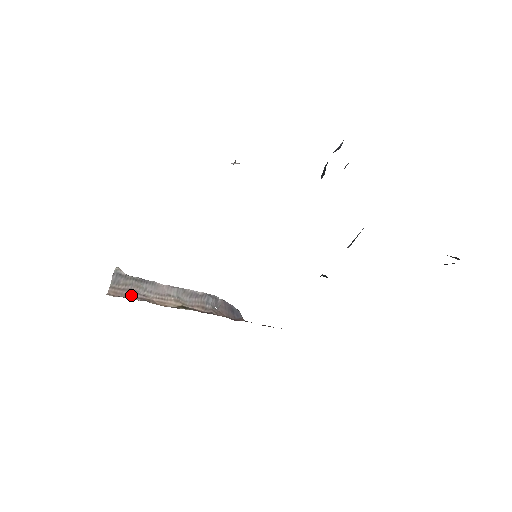
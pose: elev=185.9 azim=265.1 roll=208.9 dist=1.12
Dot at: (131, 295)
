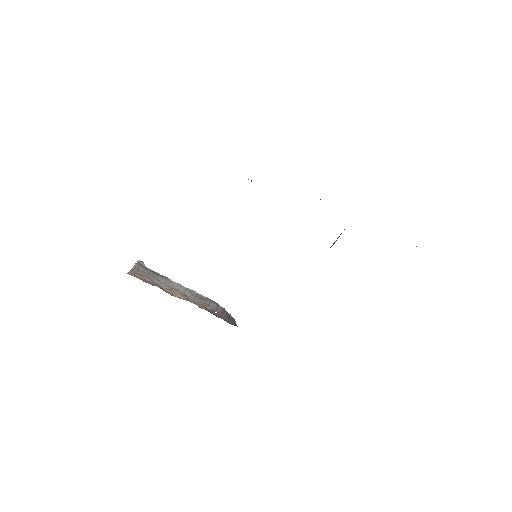
Dot at: (146, 280)
